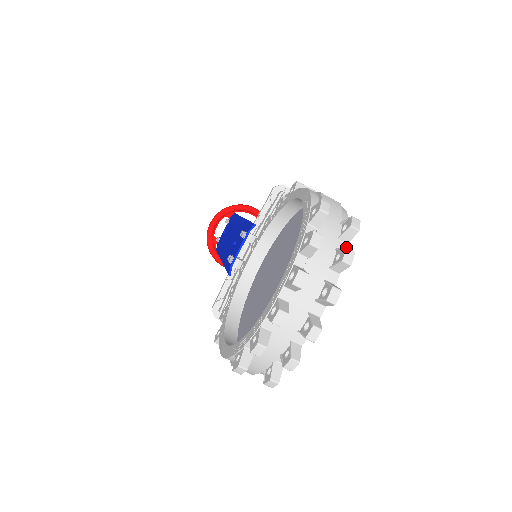
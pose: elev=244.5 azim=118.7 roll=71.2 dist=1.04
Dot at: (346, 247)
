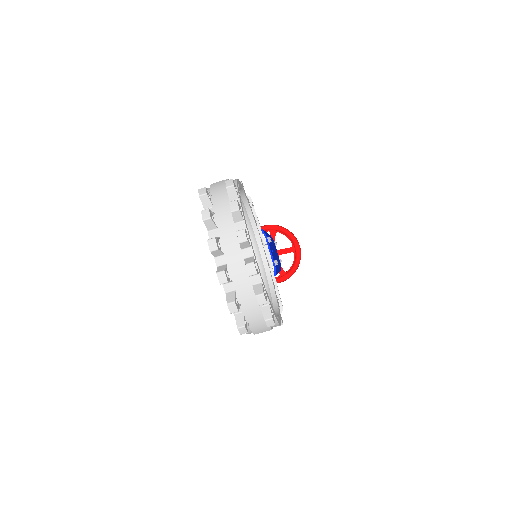
Dot at: (229, 202)
